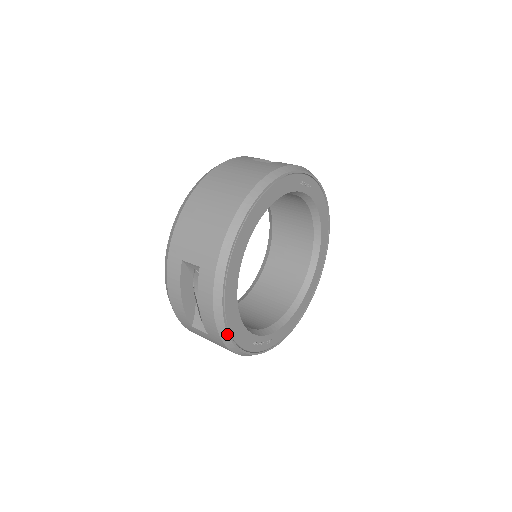
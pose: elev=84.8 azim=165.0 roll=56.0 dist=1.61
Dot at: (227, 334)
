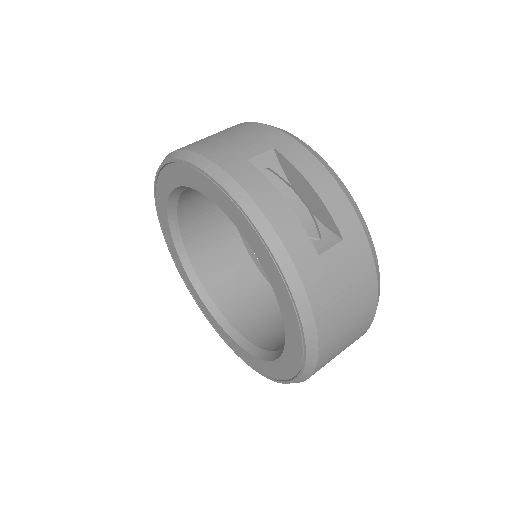
Dot at: (358, 209)
